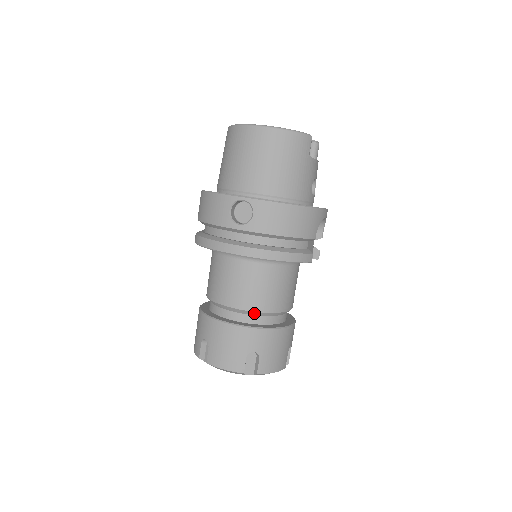
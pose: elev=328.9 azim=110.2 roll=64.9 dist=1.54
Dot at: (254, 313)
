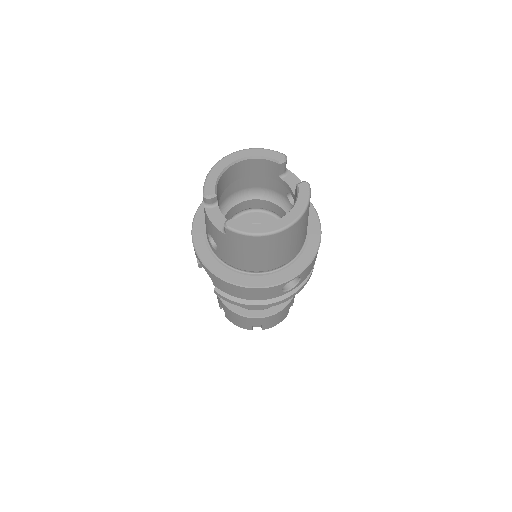
Dot at: occluded
